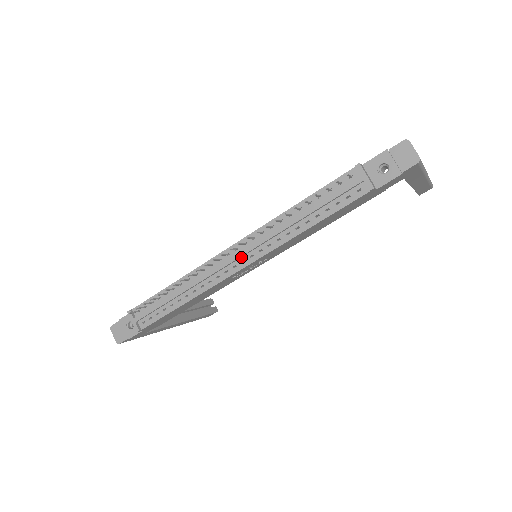
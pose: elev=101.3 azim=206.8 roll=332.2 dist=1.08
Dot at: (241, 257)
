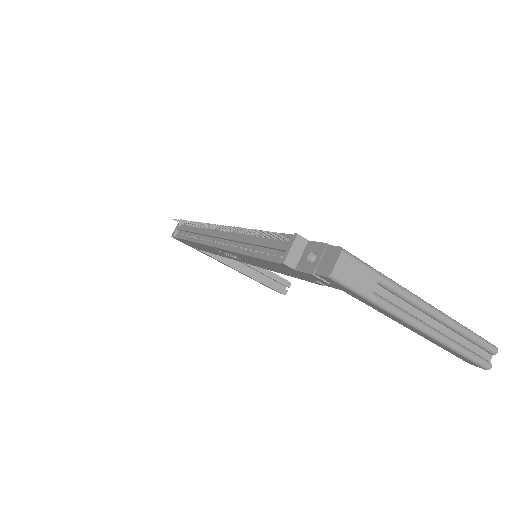
Dot at: (221, 238)
